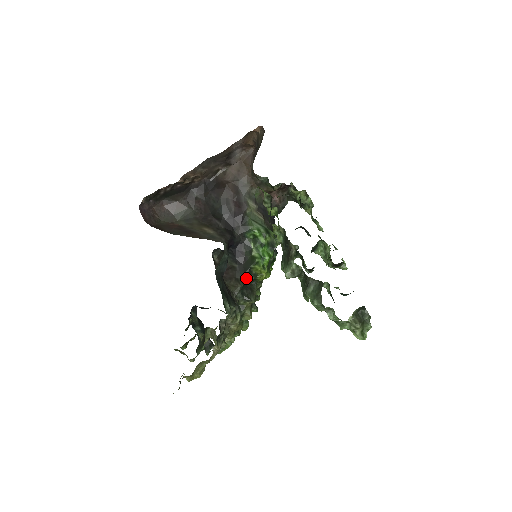
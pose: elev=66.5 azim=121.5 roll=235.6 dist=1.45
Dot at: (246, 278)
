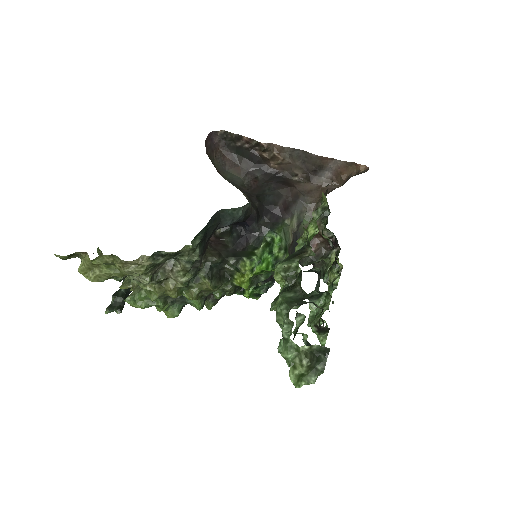
Dot at: (228, 262)
